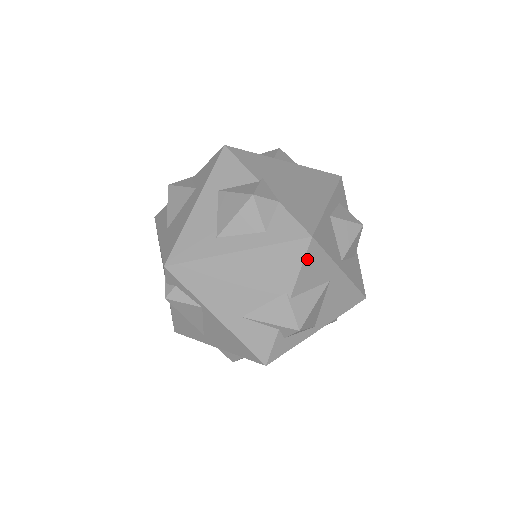
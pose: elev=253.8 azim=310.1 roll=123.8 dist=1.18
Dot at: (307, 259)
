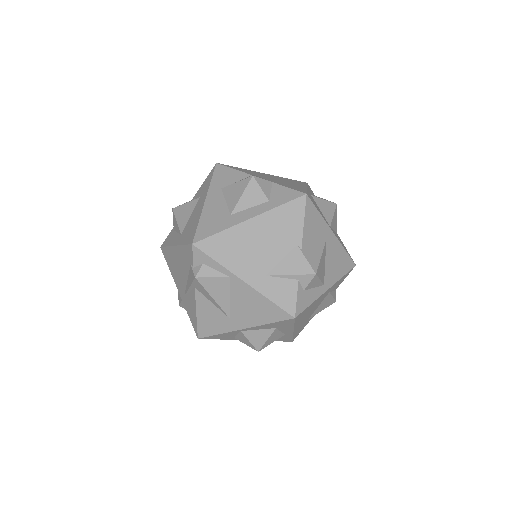
Dot at: (307, 214)
